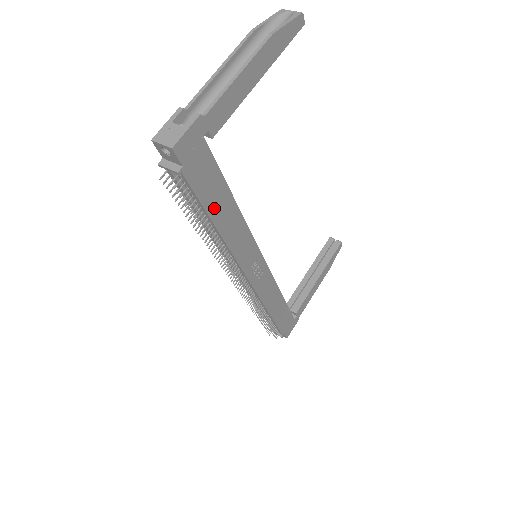
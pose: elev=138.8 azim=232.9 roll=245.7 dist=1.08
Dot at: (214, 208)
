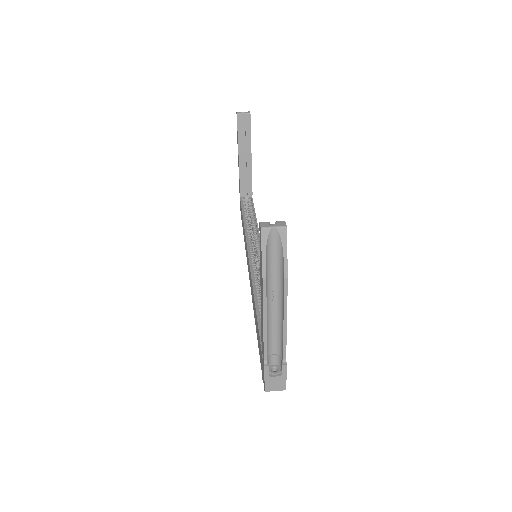
Dot at: occluded
